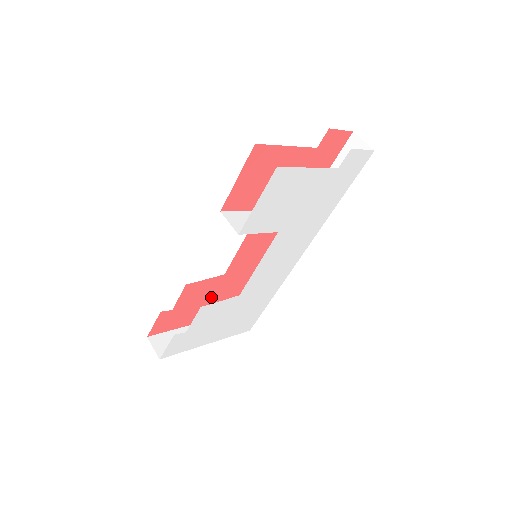
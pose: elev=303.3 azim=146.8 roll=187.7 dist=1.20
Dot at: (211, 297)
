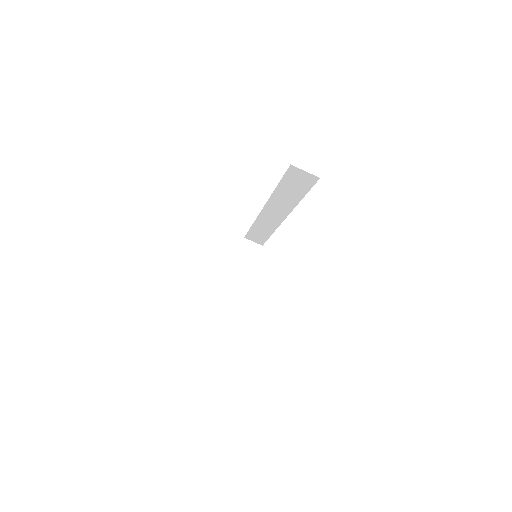
Dot at: occluded
